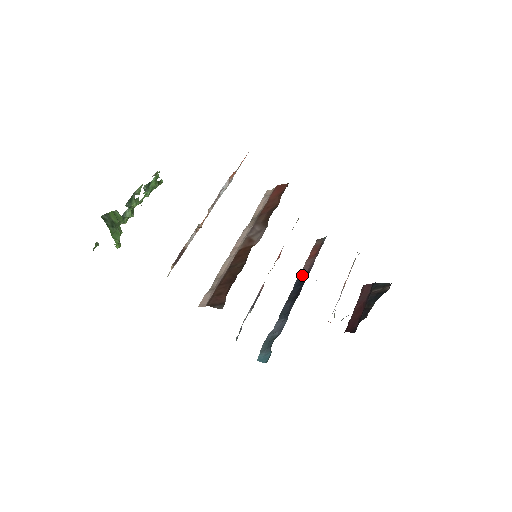
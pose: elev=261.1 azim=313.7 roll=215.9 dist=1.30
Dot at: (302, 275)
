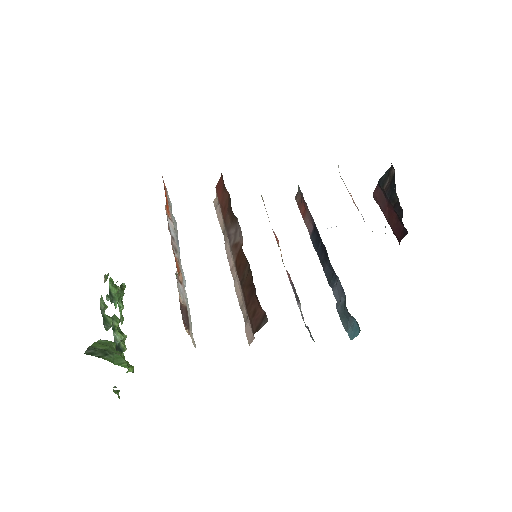
Dot at: (312, 235)
